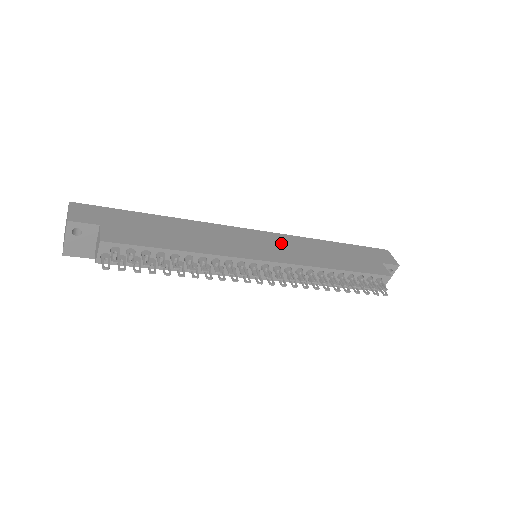
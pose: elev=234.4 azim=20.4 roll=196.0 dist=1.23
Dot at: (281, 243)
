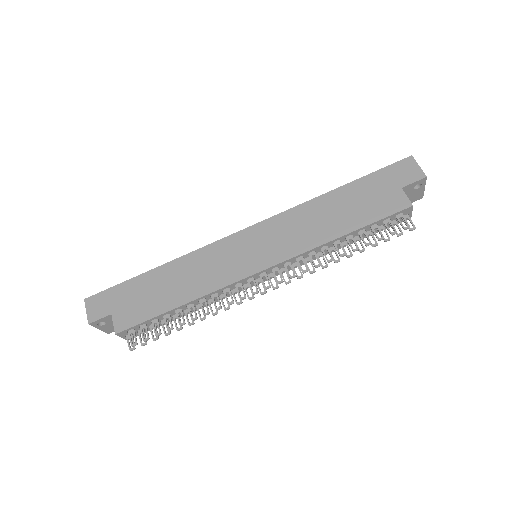
Dot at: (274, 233)
